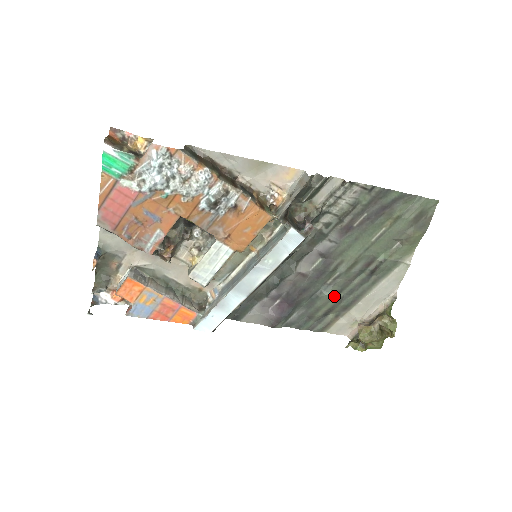
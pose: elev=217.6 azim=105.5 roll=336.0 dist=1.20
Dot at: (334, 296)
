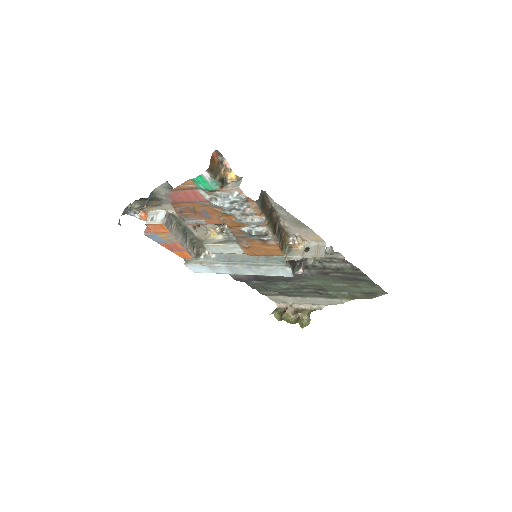
Dot at: (286, 289)
